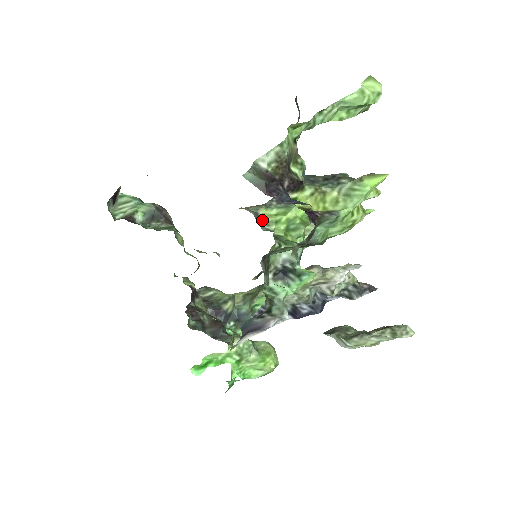
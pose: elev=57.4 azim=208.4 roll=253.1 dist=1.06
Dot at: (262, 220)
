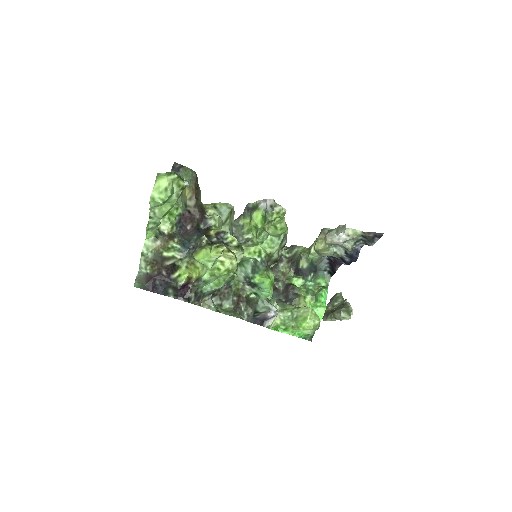
Dot at: (243, 231)
